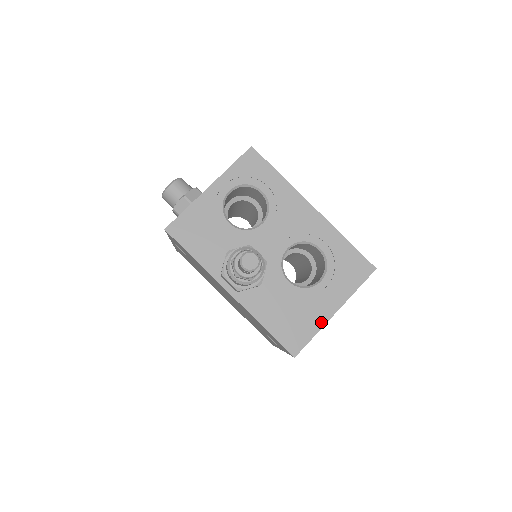
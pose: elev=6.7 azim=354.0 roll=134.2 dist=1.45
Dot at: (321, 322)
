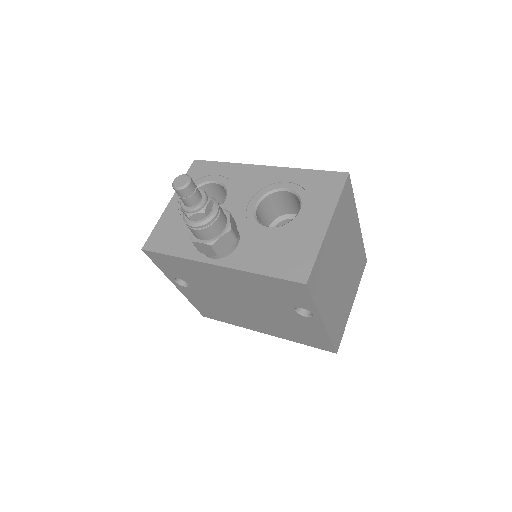
Dot at: (318, 241)
